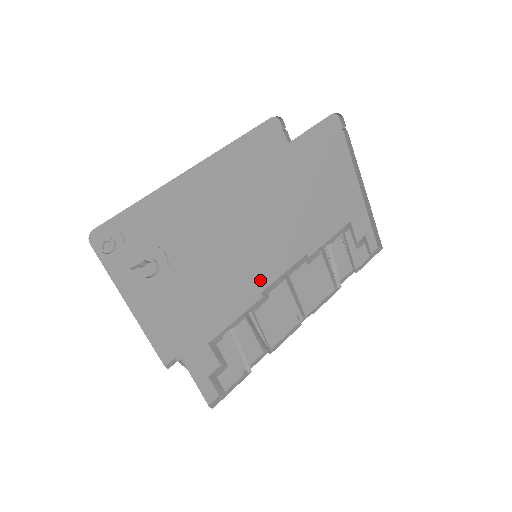
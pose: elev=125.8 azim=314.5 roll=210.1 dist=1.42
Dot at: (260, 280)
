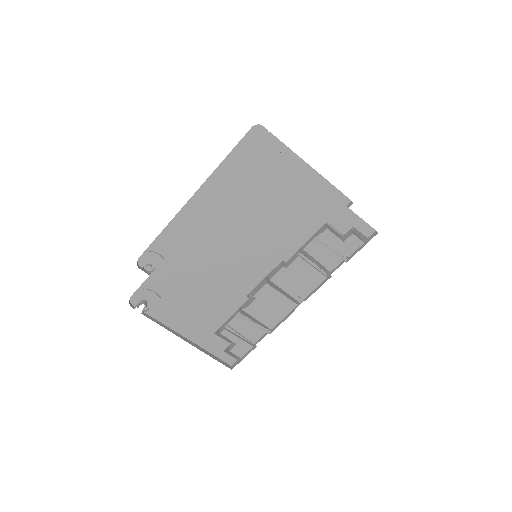
Dot at: (242, 289)
